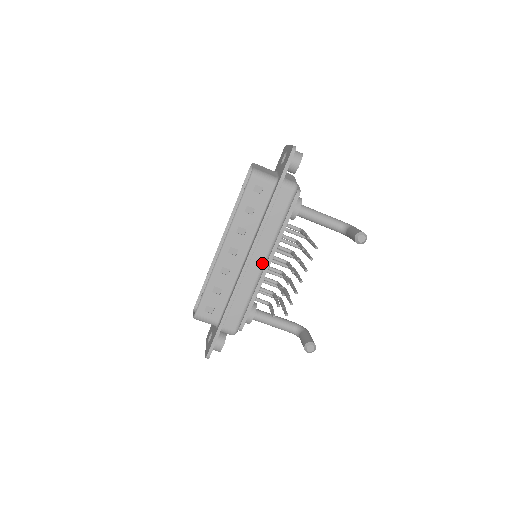
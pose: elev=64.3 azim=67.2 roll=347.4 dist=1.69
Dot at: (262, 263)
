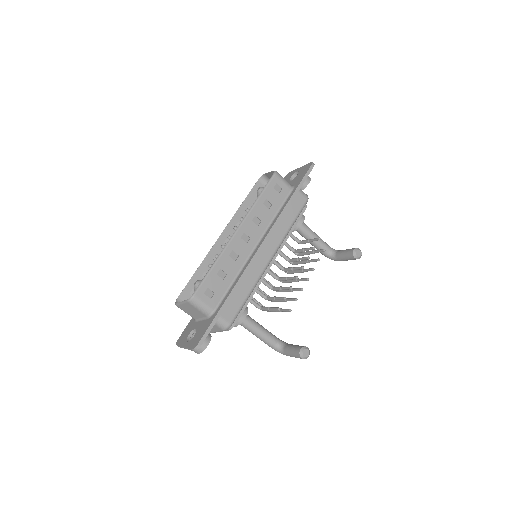
Dot at: (270, 257)
